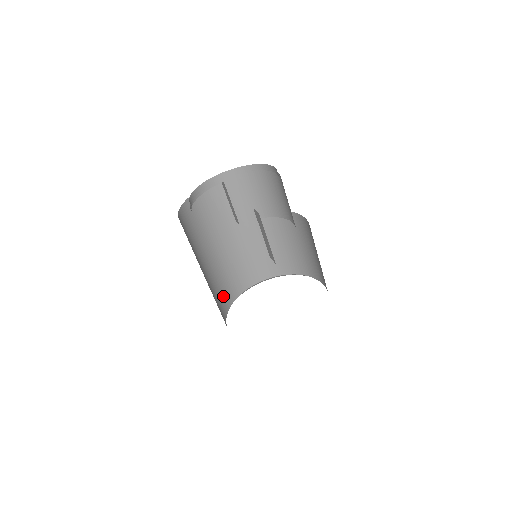
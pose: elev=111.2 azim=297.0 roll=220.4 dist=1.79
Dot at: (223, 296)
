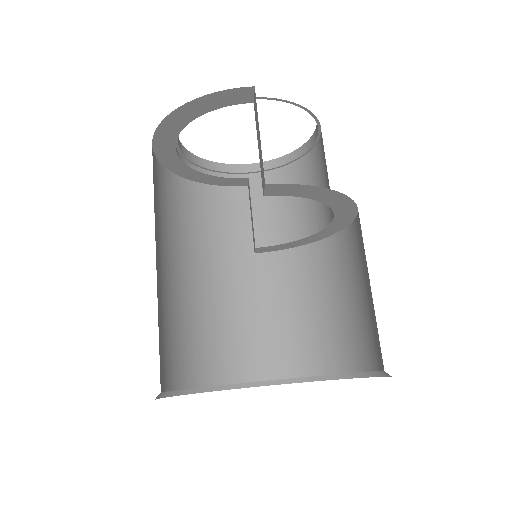
Dot at: (189, 355)
